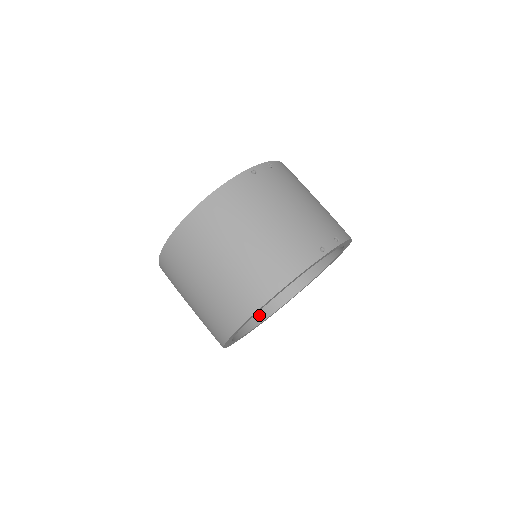
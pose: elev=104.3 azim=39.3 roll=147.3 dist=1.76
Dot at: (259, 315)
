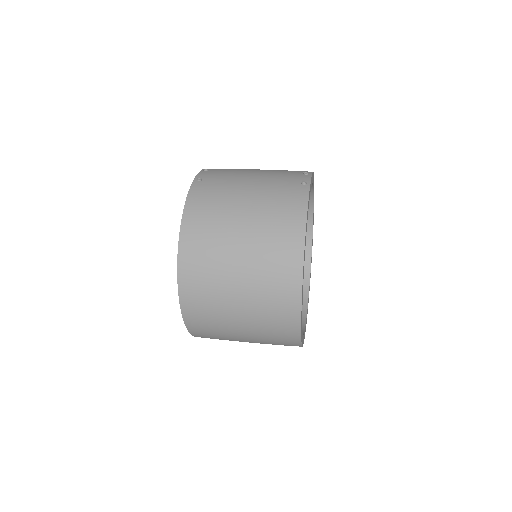
Dot at: occluded
